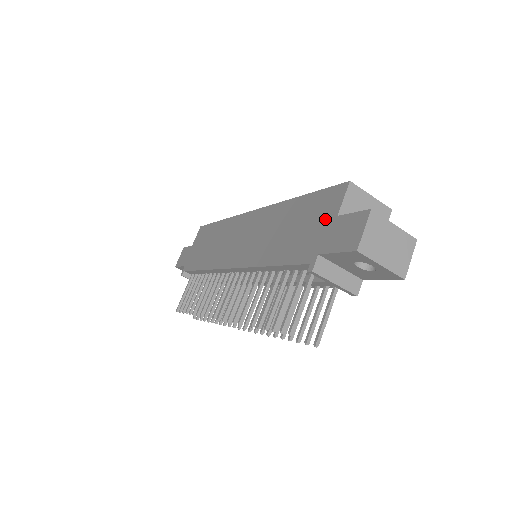
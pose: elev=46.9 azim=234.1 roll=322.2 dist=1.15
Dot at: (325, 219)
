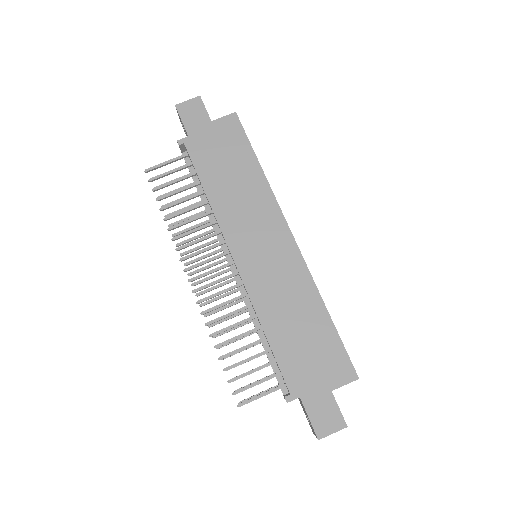
Dot at: (325, 378)
